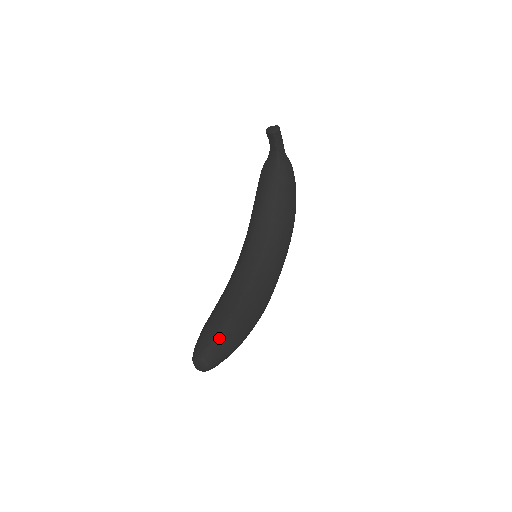
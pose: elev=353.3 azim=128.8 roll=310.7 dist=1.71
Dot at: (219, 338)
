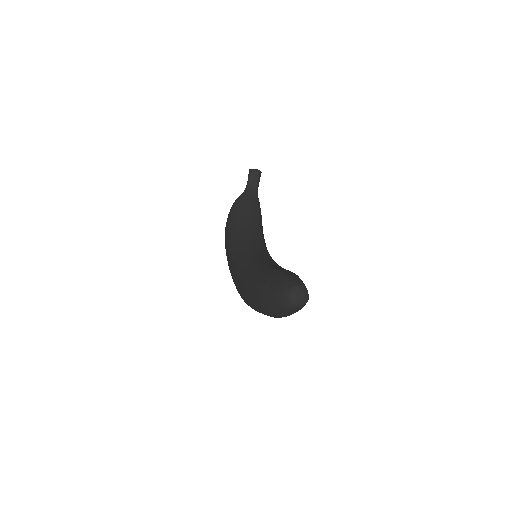
Dot at: occluded
